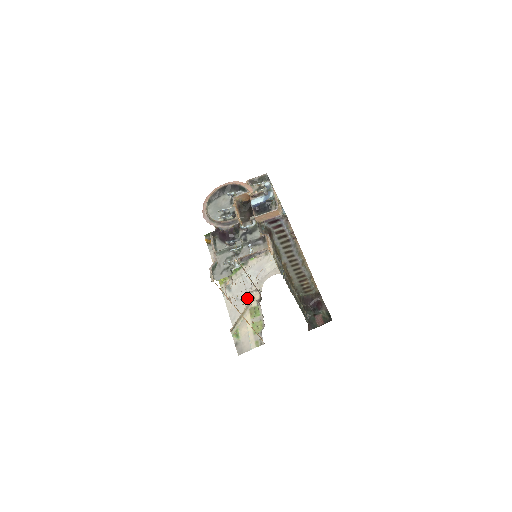
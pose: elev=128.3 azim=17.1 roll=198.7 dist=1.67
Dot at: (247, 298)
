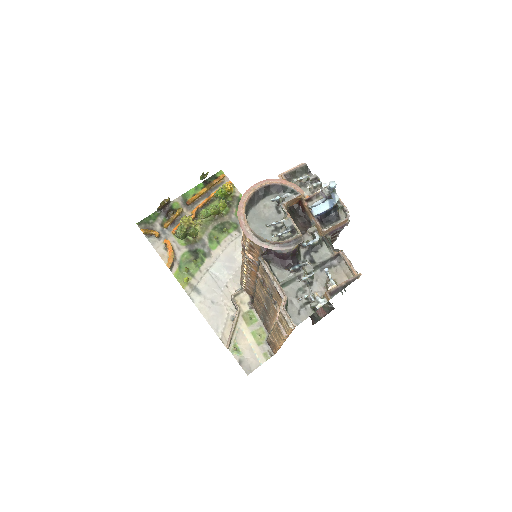
Dot at: (235, 302)
